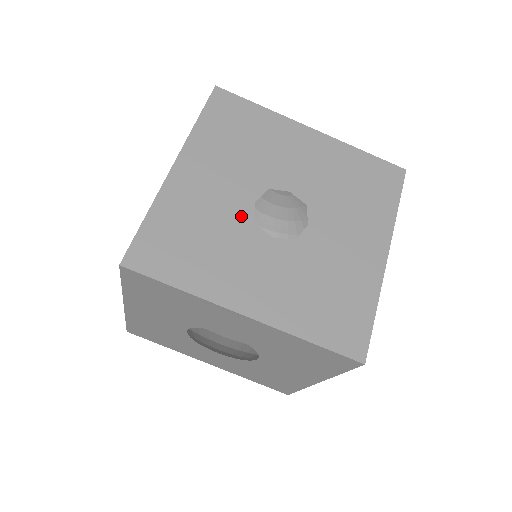
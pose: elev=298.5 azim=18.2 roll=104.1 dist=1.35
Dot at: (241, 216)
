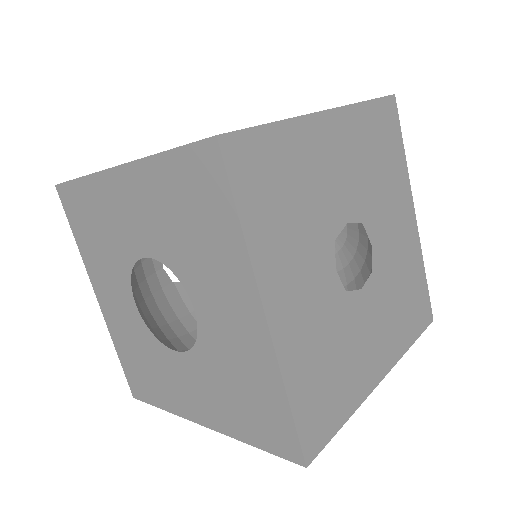
Dot at: (332, 221)
